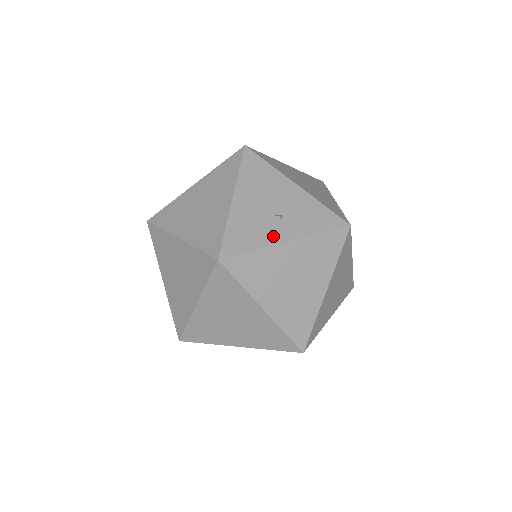
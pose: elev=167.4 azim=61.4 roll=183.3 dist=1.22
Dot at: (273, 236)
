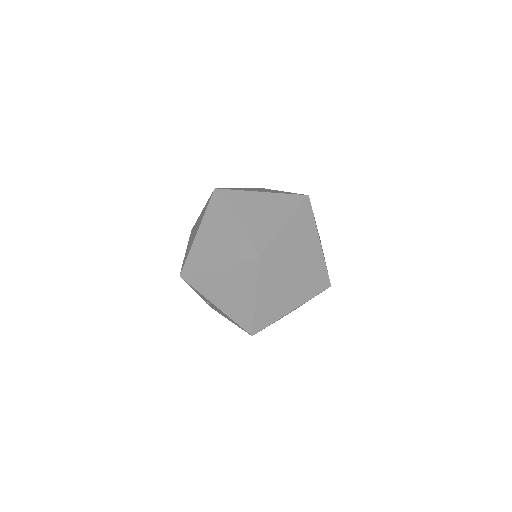
Dot at: occluded
